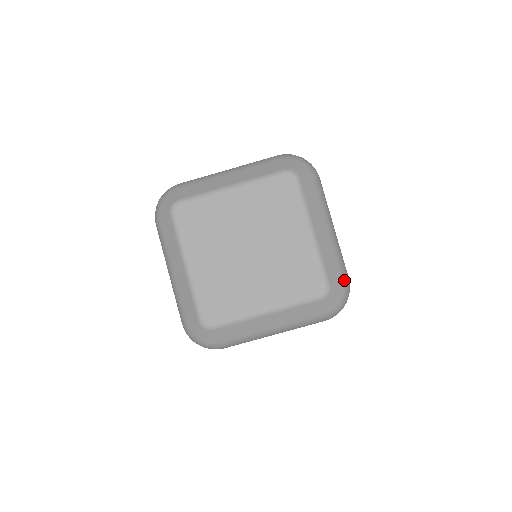
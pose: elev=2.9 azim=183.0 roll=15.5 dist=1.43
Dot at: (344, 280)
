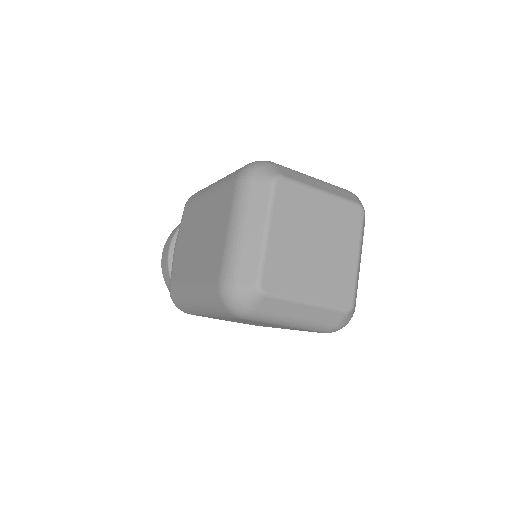
Dot at: occluded
